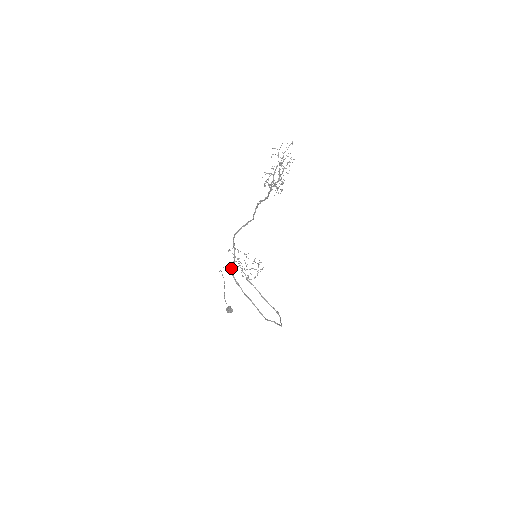
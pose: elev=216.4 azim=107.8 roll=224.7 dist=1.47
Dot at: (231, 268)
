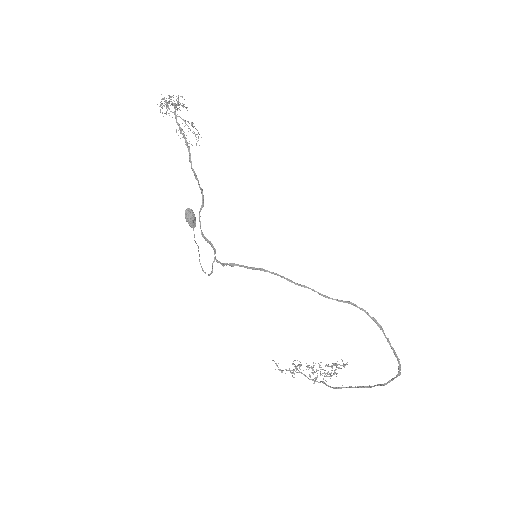
Dot at: (217, 261)
